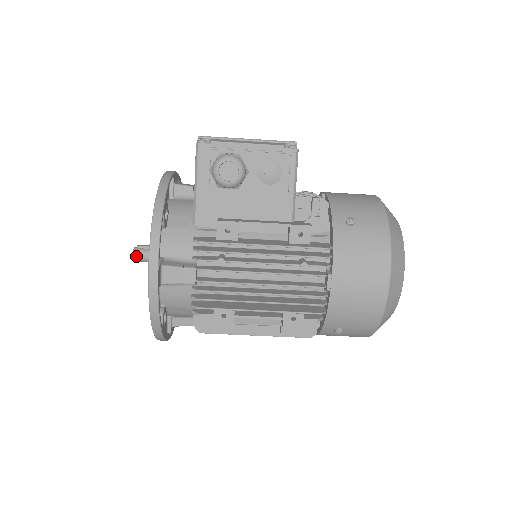
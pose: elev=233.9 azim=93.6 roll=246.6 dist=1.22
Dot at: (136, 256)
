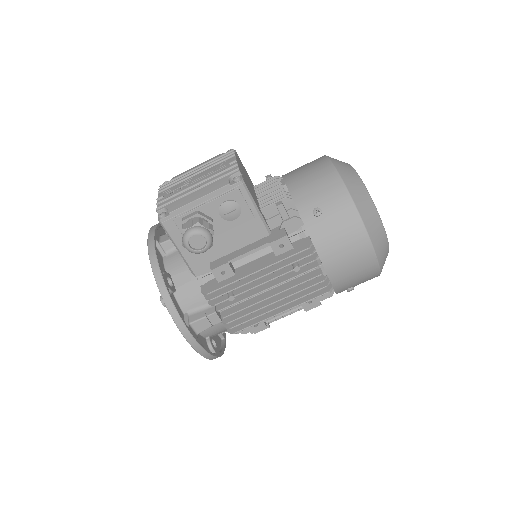
Dot at: occluded
